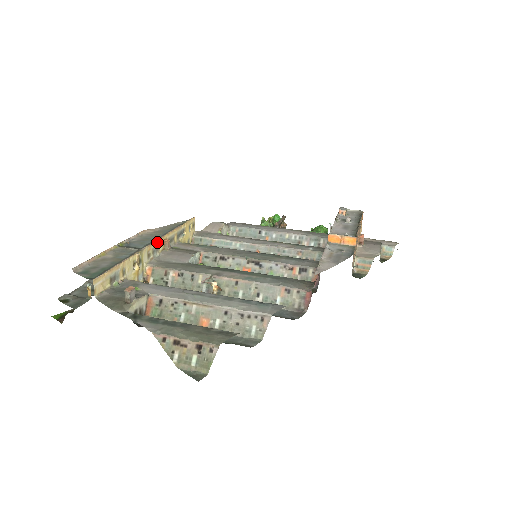
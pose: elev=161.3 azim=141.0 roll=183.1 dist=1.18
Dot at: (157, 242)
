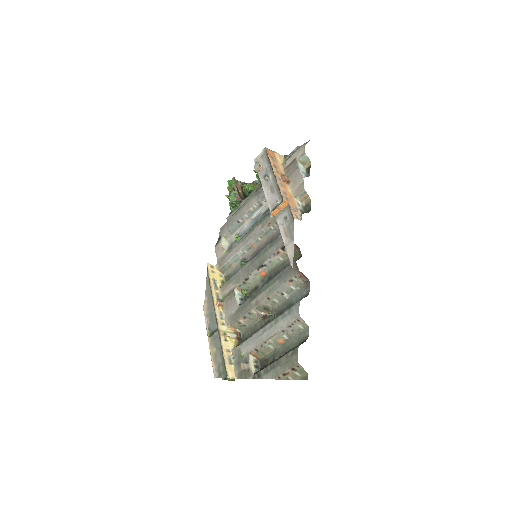
Dot at: (217, 313)
